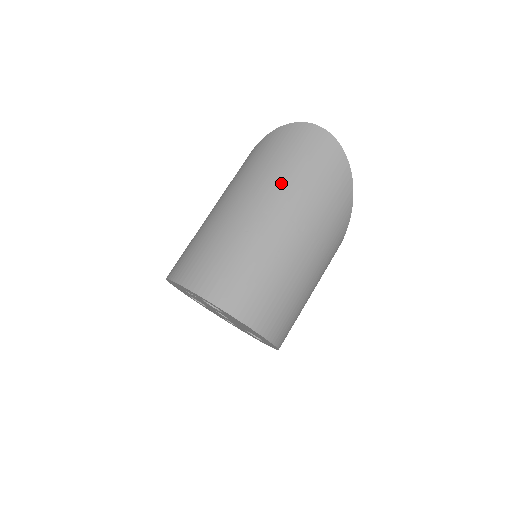
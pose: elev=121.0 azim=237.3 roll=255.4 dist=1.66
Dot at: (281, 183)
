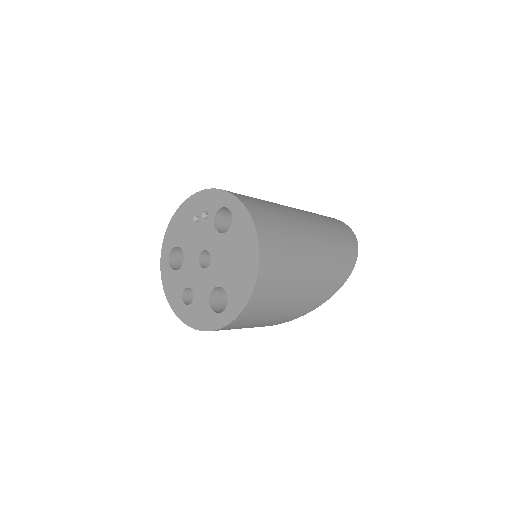
Dot at: (313, 215)
